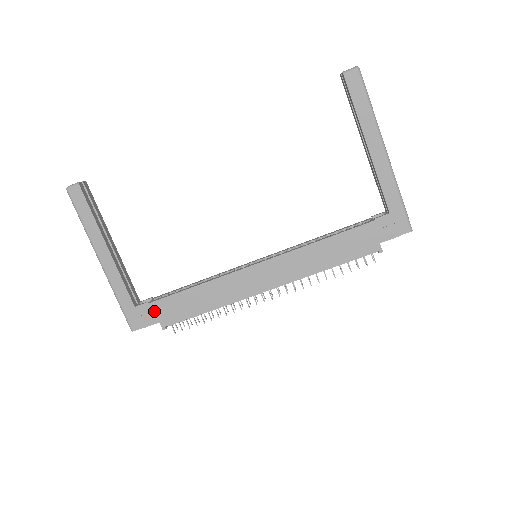
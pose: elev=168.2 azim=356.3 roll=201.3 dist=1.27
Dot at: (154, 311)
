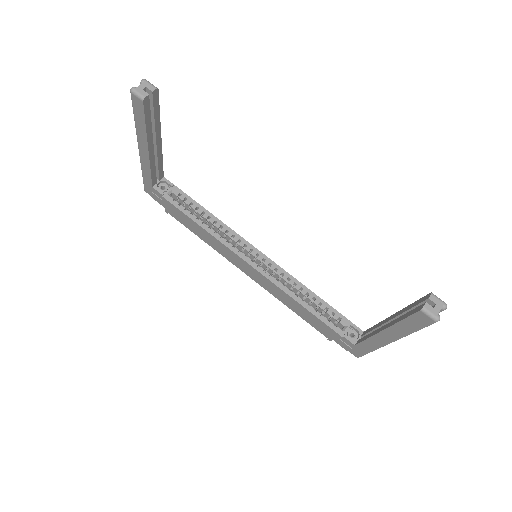
Dot at: (164, 202)
